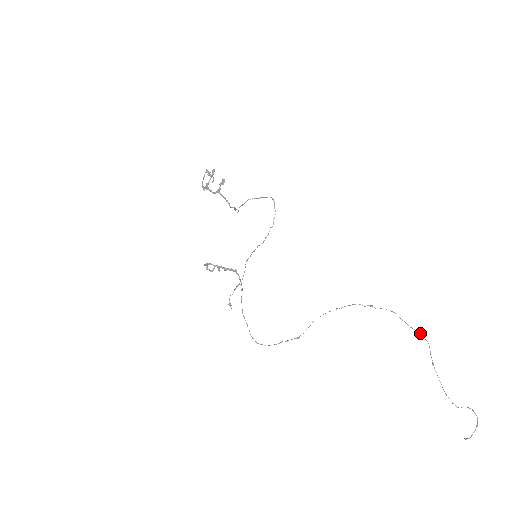
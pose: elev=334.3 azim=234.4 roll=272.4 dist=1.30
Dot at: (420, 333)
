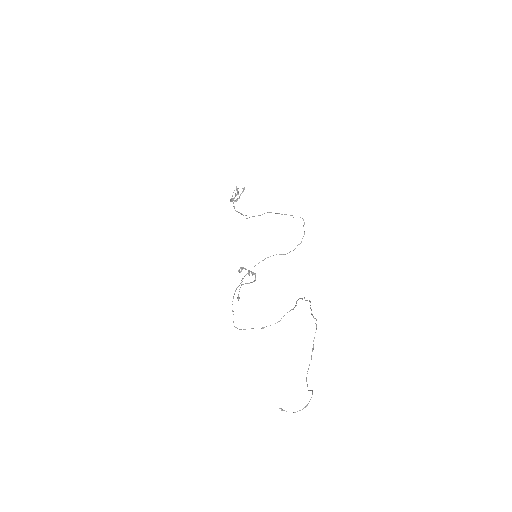
Dot at: (316, 320)
